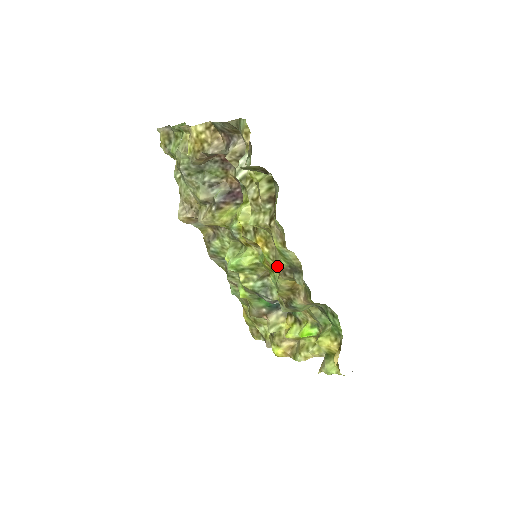
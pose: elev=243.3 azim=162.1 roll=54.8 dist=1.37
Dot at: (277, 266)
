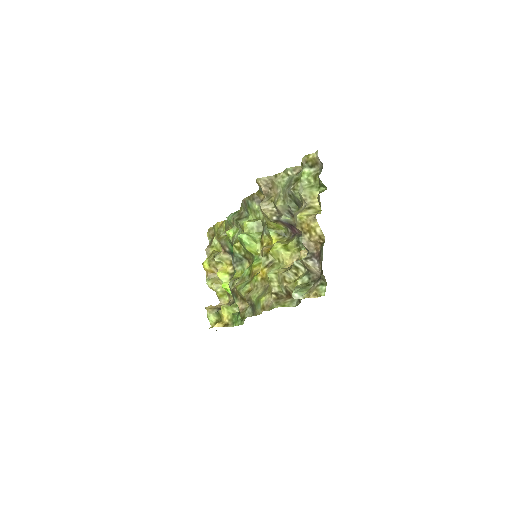
Dot at: (252, 291)
